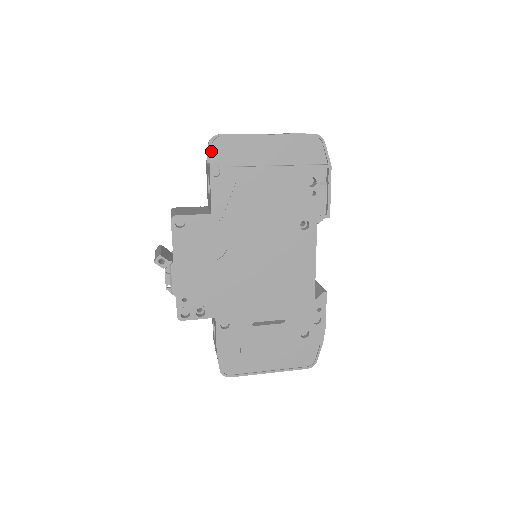
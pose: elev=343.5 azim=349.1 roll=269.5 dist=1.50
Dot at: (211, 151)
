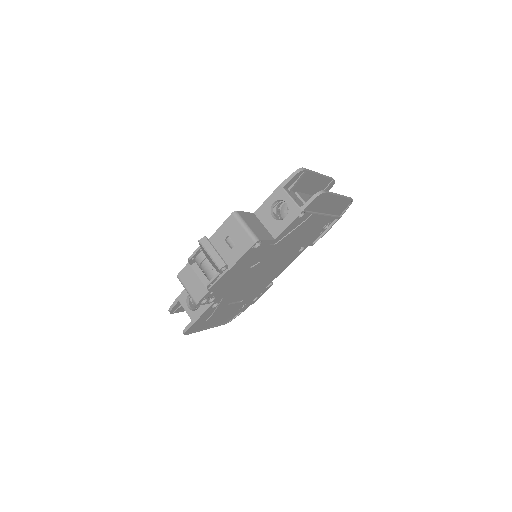
Dot at: (312, 201)
